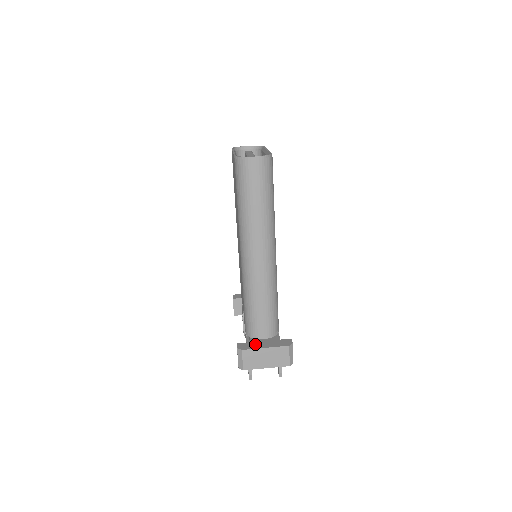
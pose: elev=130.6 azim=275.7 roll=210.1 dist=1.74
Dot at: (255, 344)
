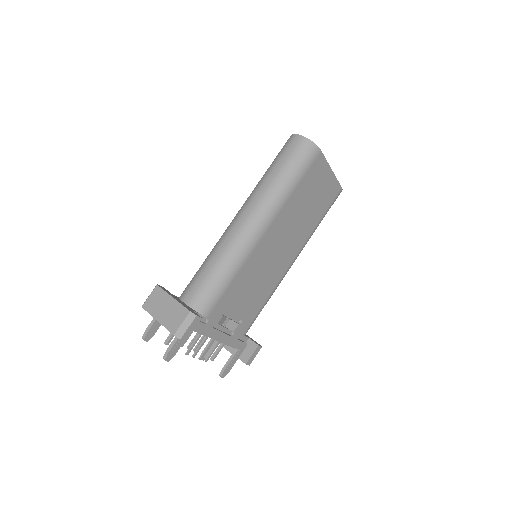
Dot at: occluded
